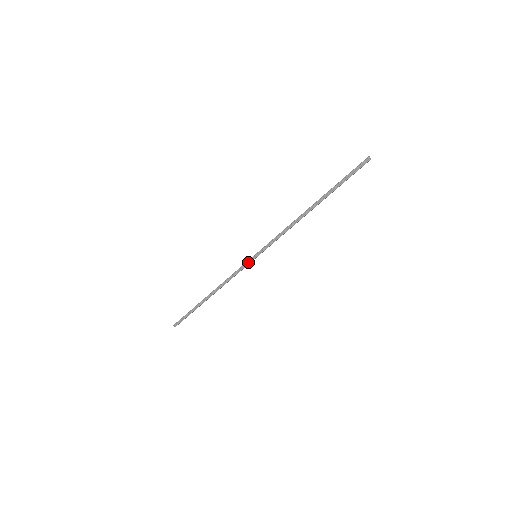
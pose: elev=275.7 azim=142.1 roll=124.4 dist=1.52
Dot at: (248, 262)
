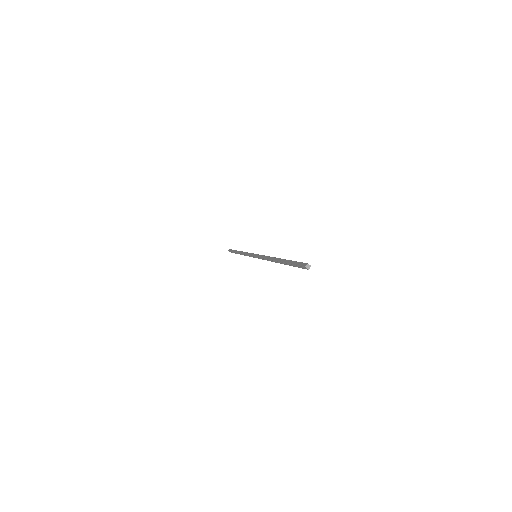
Dot at: (252, 256)
